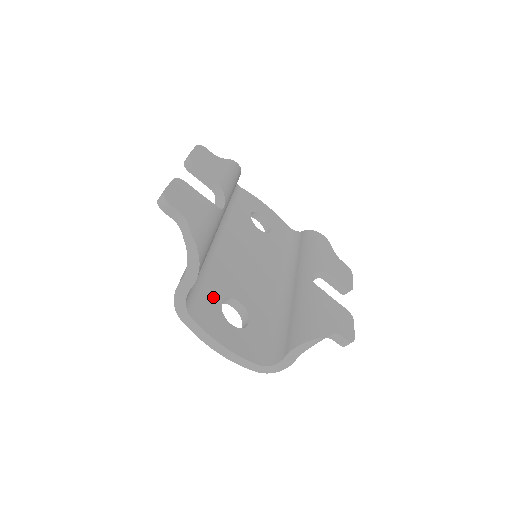
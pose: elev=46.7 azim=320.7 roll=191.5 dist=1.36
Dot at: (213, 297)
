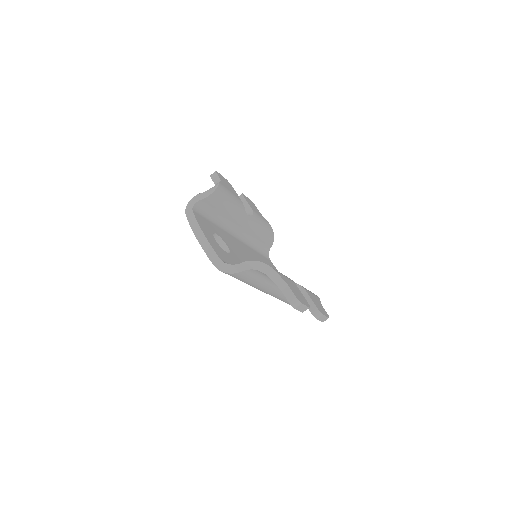
Dot at: (212, 228)
